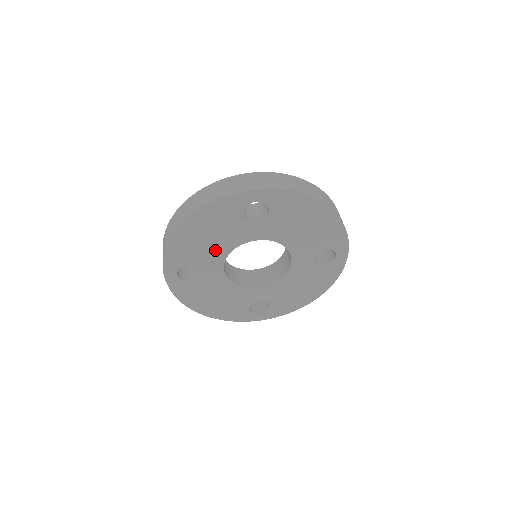
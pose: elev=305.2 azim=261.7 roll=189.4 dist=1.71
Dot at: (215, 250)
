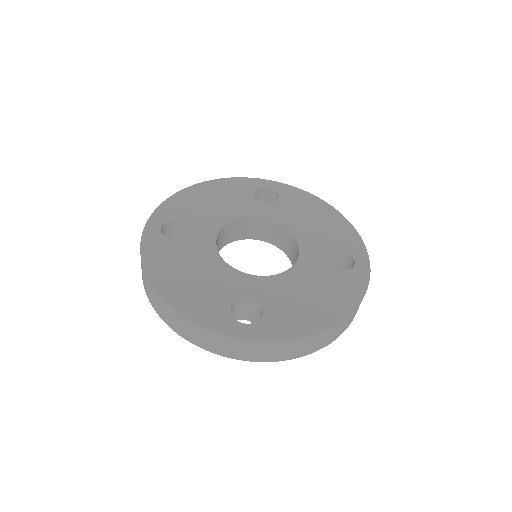
Dot at: occluded
